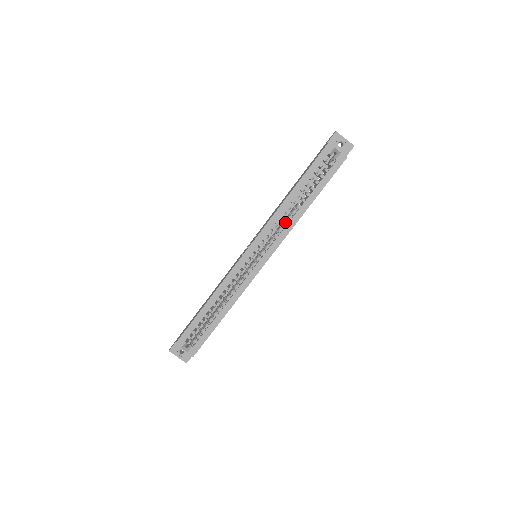
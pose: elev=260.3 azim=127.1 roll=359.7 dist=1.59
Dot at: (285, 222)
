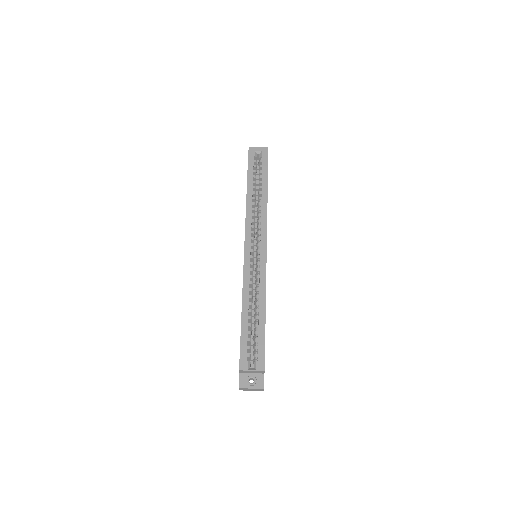
Dot at: (258, 214)
